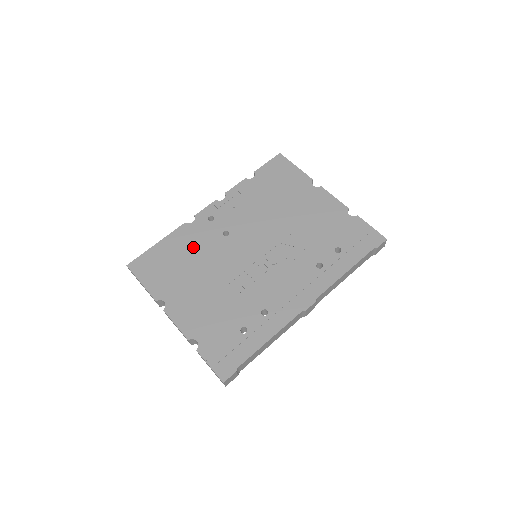
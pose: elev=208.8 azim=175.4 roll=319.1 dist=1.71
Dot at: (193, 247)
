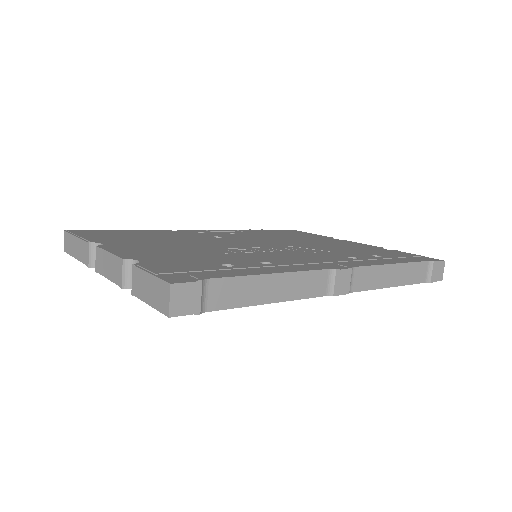
Dot at: (168, 235)
